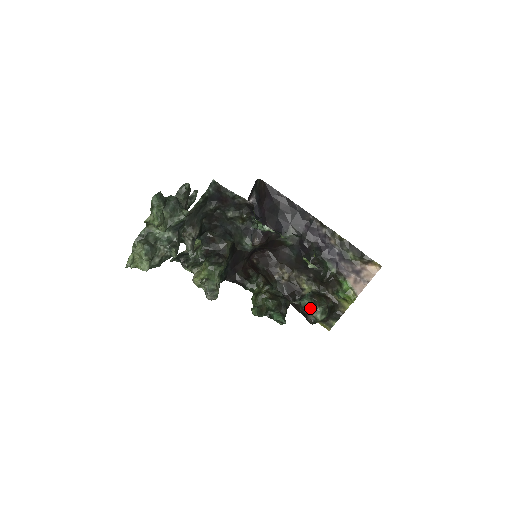
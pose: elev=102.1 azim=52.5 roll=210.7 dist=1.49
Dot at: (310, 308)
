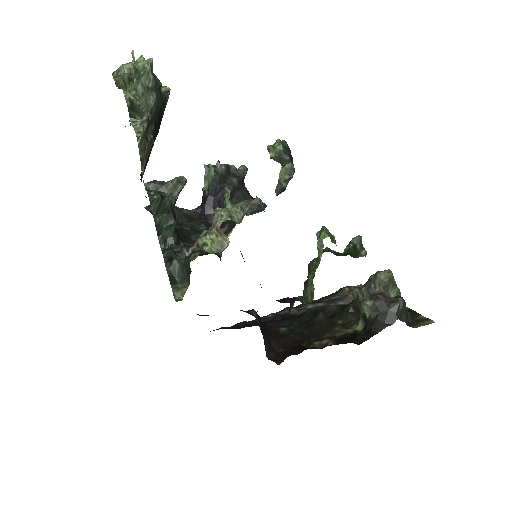
Dot at: (374, 292)
